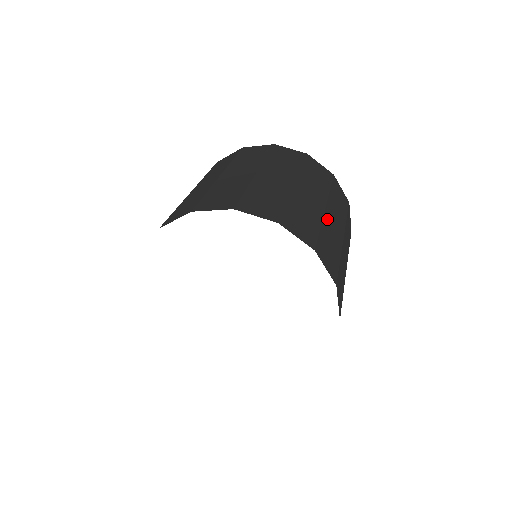
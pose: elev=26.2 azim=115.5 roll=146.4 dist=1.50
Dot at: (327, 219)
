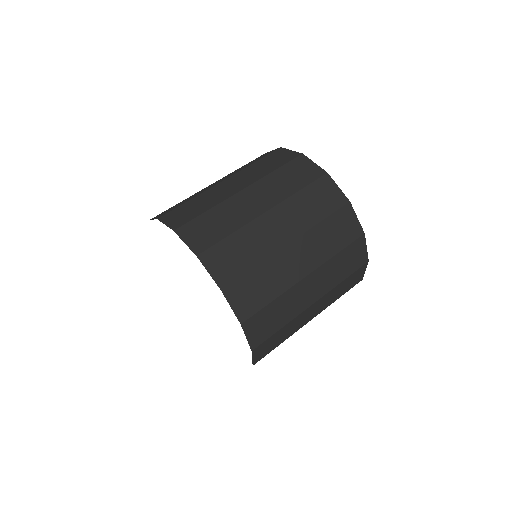
Dot at: (258, 224)
